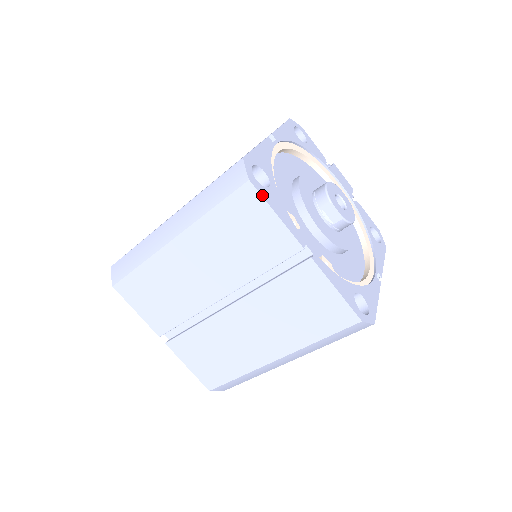
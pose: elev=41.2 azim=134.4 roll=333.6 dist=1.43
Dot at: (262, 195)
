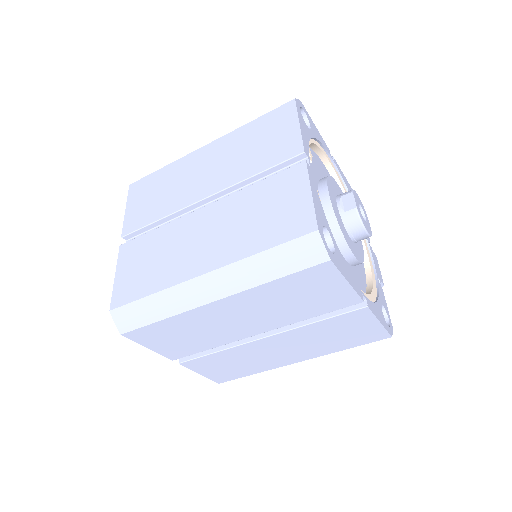
Dot at: (297, 110)
